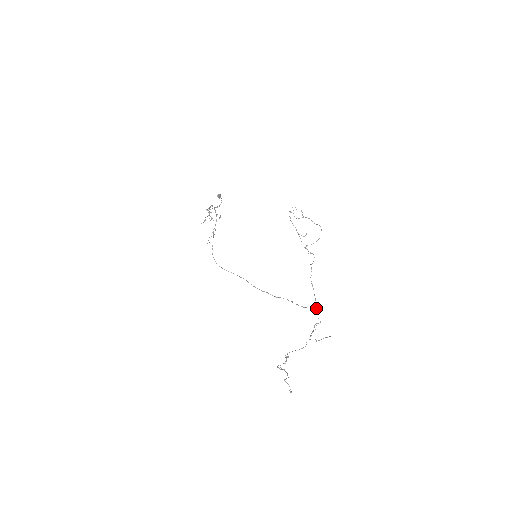
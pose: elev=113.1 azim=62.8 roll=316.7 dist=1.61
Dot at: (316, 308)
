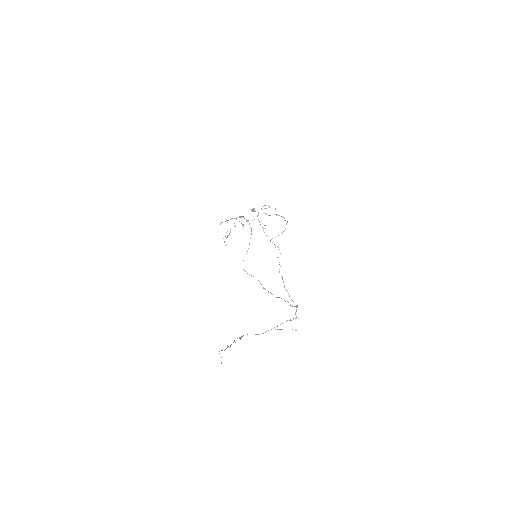
Dot at: (297, 305)
